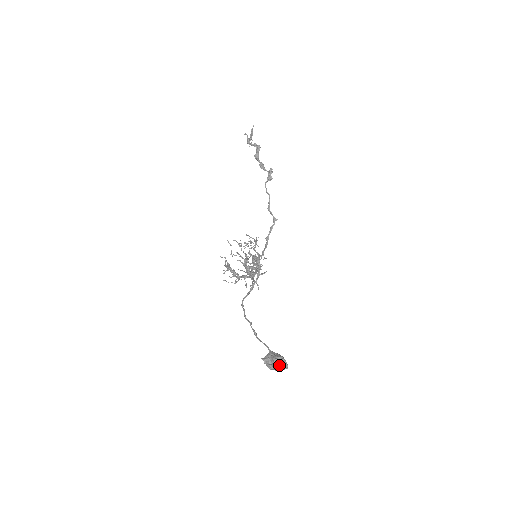
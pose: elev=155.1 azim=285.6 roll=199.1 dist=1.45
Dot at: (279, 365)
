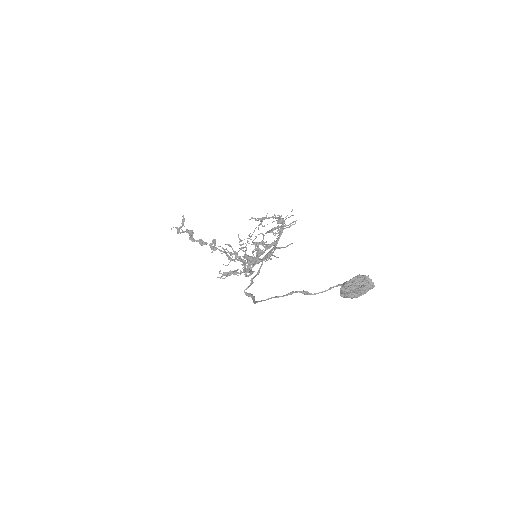
Dot at: (366, 280)
